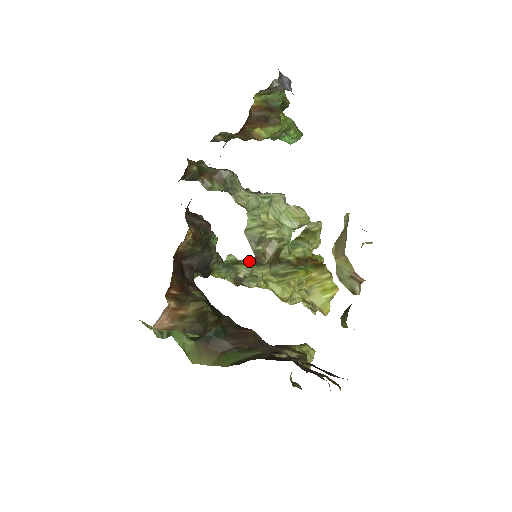
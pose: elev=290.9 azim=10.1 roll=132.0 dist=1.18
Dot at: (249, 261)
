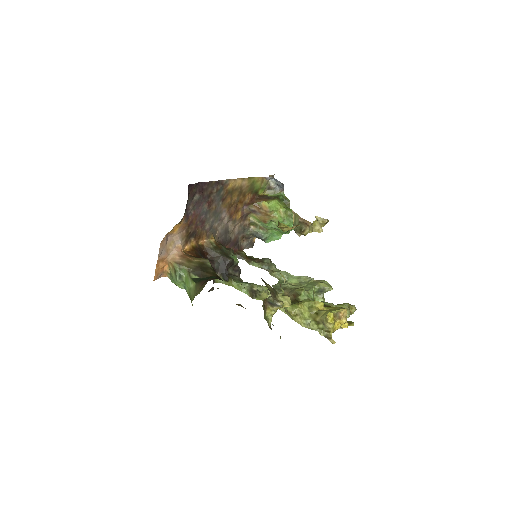
Dot at: occluded
